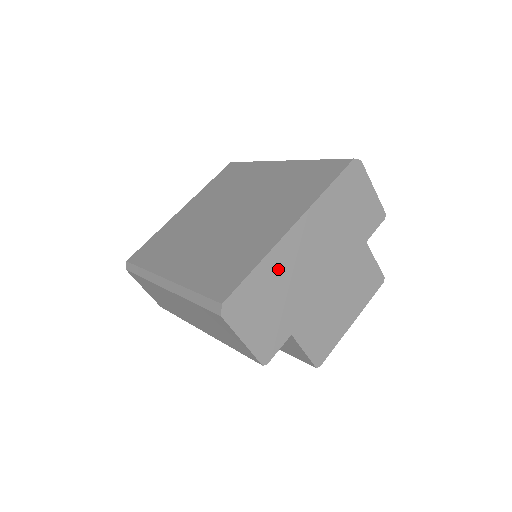
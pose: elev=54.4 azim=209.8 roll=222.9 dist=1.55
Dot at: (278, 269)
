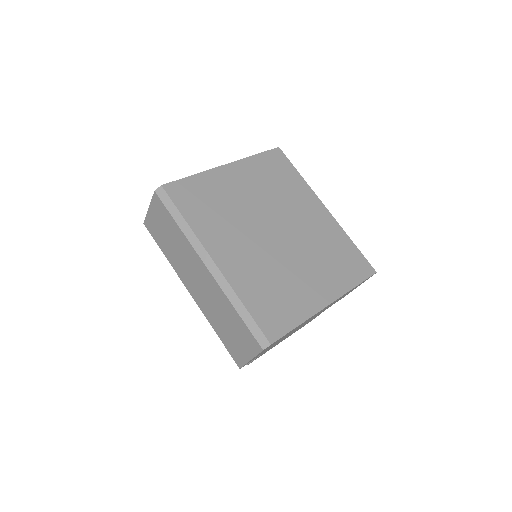
Dot at: occluded
